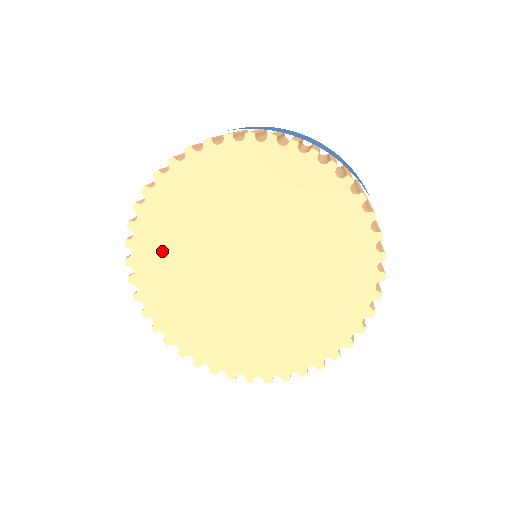
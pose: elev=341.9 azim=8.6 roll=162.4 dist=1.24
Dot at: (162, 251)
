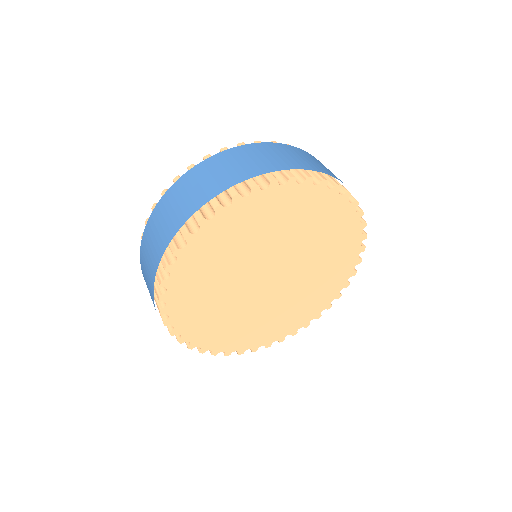
Dot at: (196, 302)
